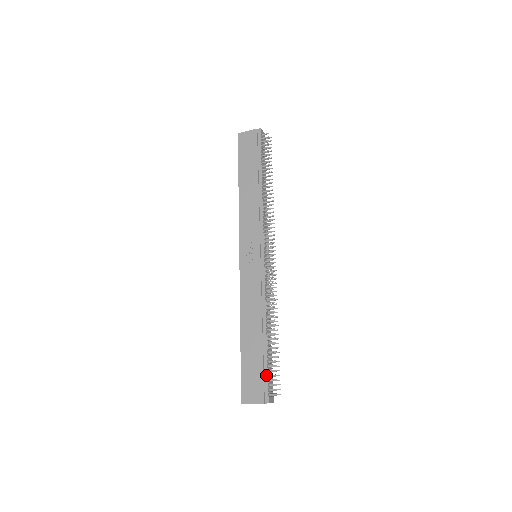
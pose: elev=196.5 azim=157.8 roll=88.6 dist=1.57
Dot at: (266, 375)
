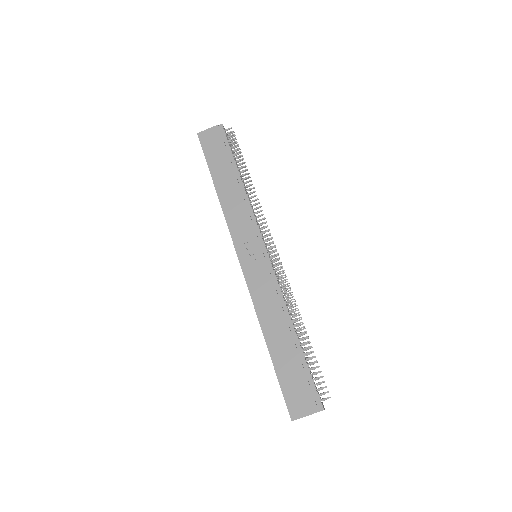
Dot at: (311, 380)
